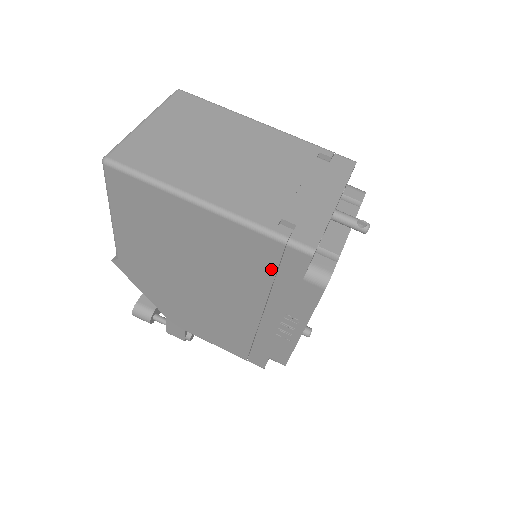
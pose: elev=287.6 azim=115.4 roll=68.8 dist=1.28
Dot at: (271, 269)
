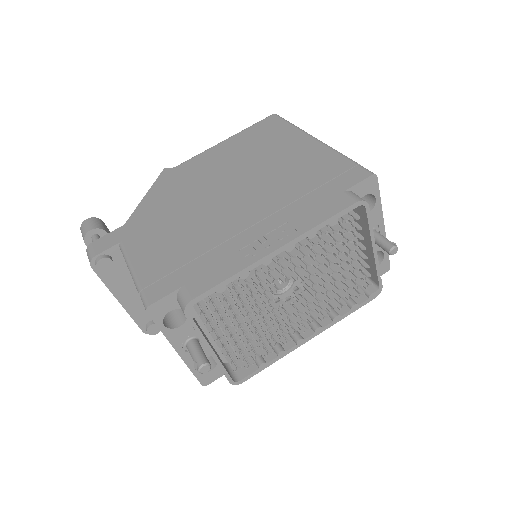
Dot at: (320, 182)
